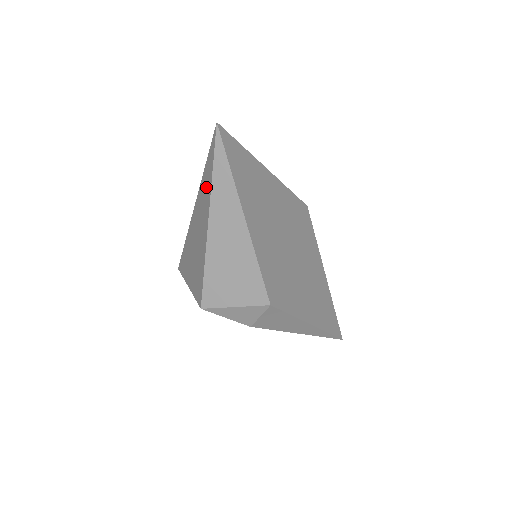
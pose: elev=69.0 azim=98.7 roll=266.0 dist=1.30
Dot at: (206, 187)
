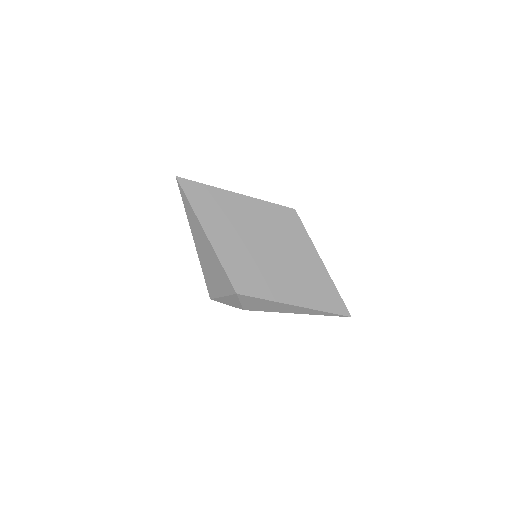
Dot at: occluded
